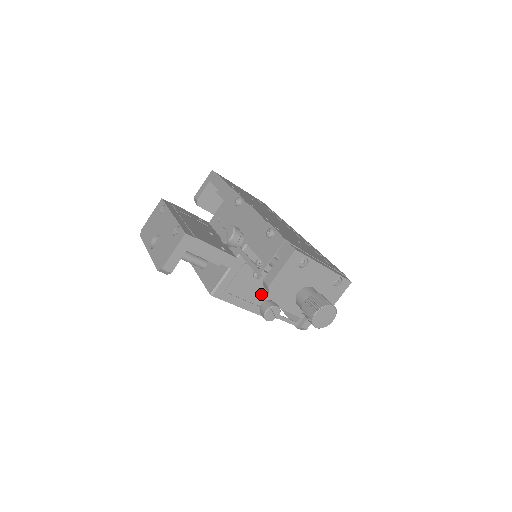
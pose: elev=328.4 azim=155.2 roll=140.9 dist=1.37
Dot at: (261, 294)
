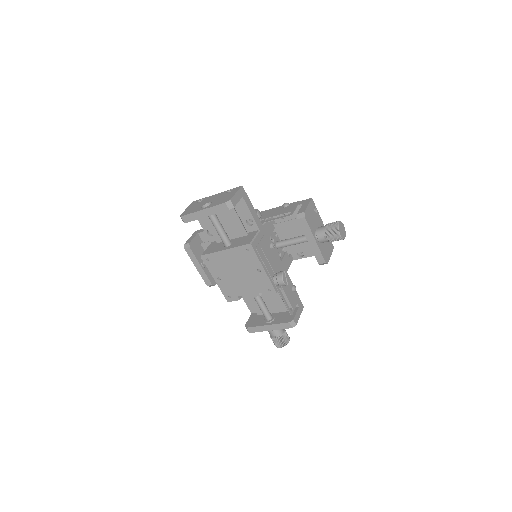
Dot at: (273, 266)
